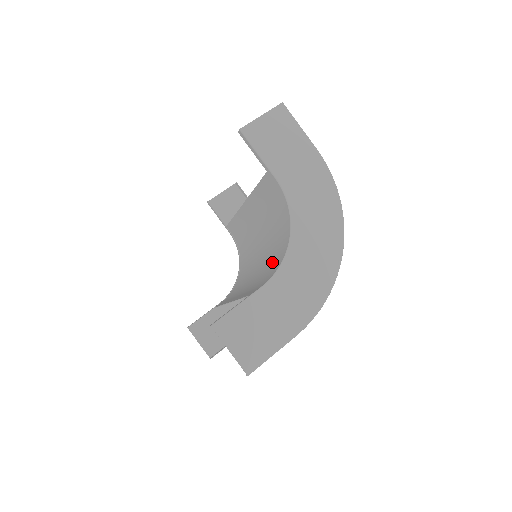
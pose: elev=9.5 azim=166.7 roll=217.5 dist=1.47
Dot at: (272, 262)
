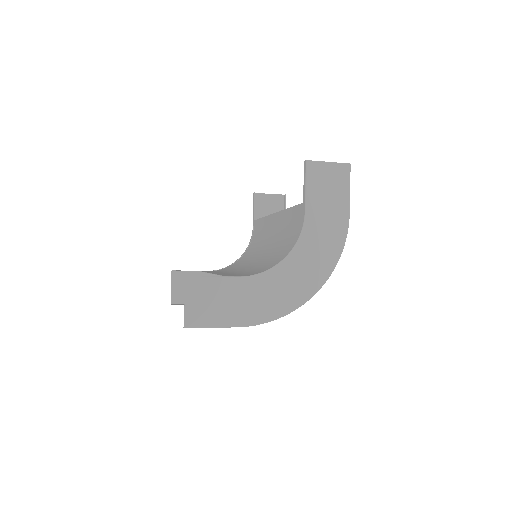
Dot at: (261, 267)
